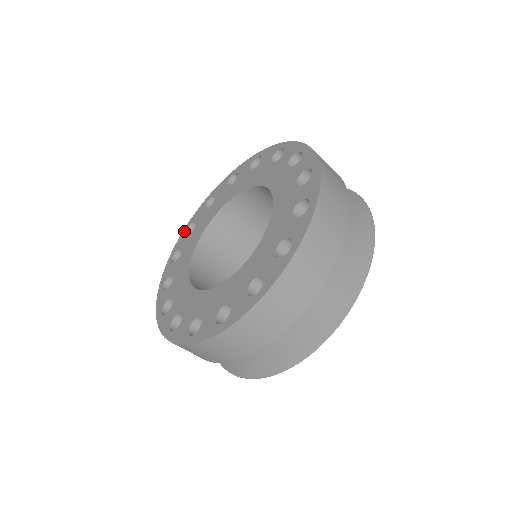
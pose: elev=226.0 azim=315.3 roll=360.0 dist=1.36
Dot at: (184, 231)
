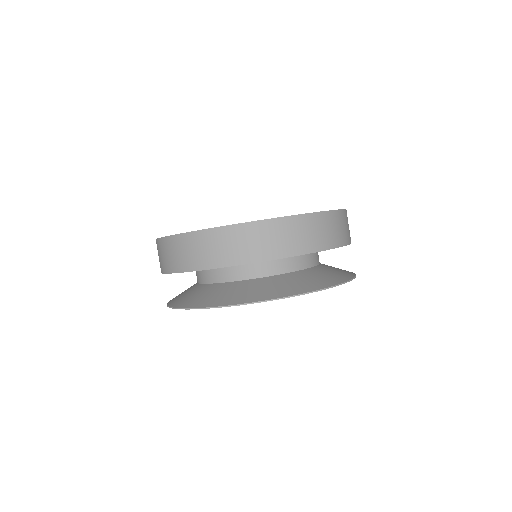
Dot at: occluded
